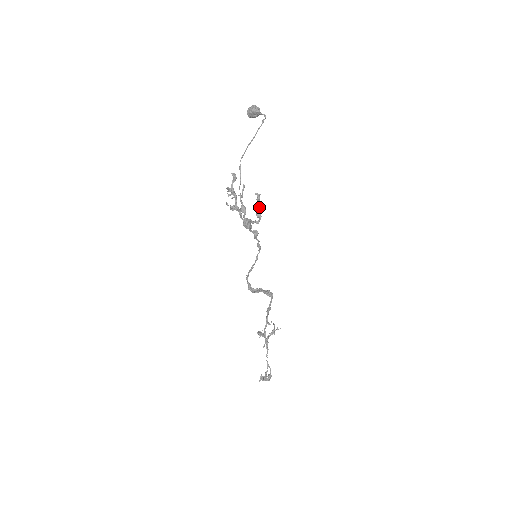
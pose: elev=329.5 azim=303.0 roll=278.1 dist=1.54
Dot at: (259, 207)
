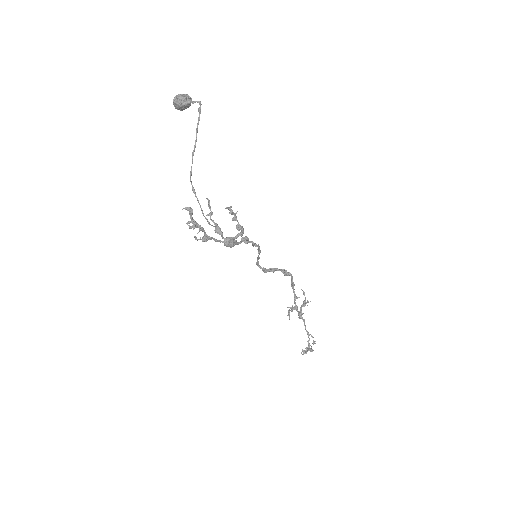
Dot at: (236, 220)
